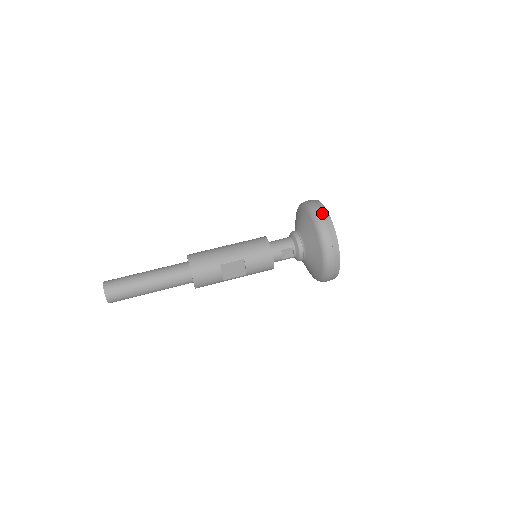
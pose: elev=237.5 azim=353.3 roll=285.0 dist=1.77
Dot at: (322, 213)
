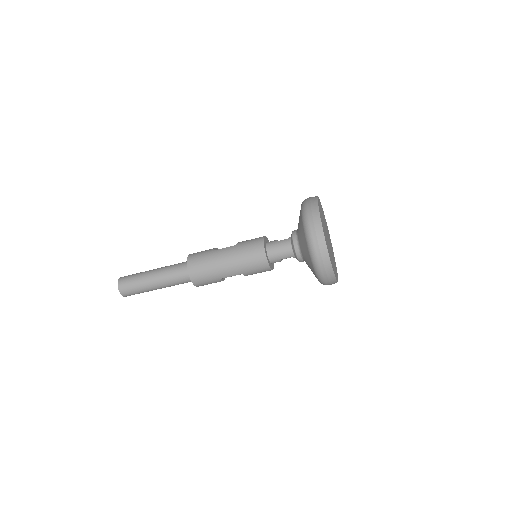
Dot at: (322, 258)
